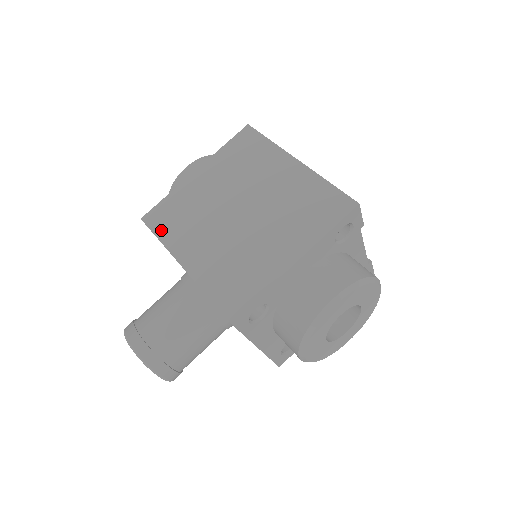
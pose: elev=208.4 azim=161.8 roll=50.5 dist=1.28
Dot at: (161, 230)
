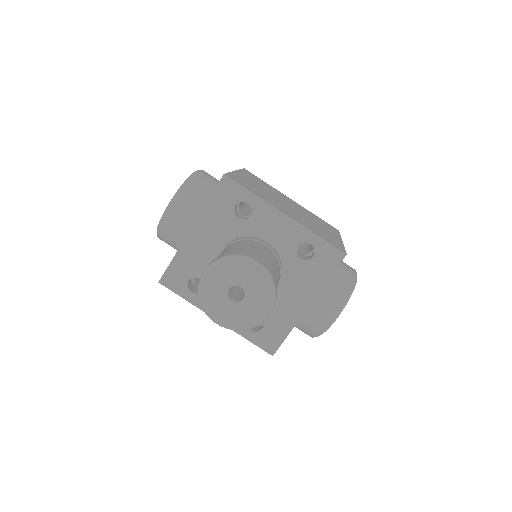
Dot at: (249, 188)
